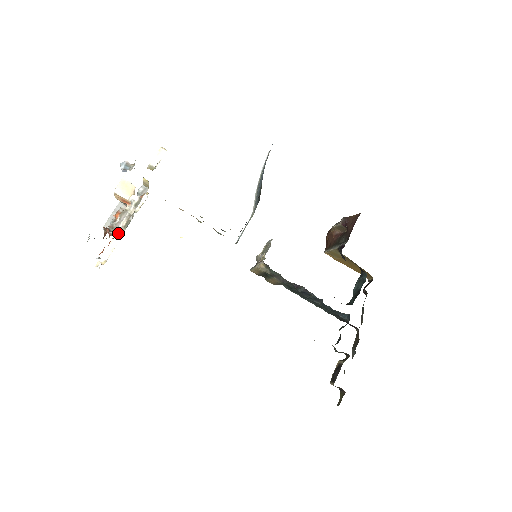
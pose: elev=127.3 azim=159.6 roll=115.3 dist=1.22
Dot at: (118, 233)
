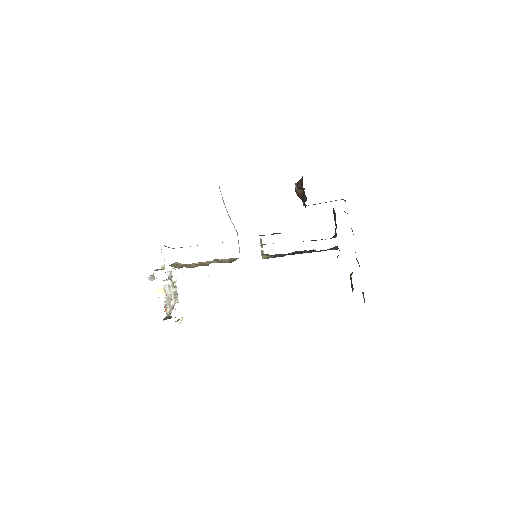
Dot at: (176, 301)
